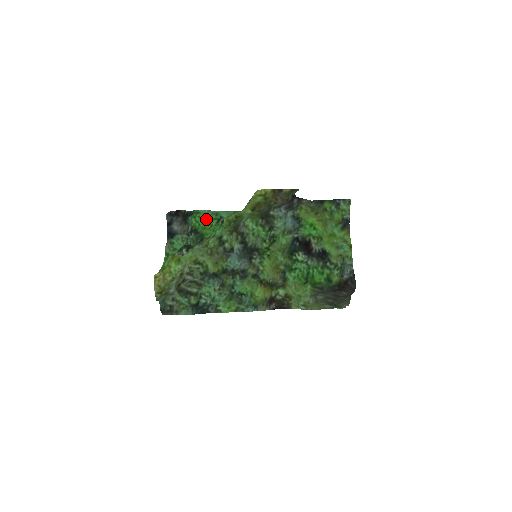
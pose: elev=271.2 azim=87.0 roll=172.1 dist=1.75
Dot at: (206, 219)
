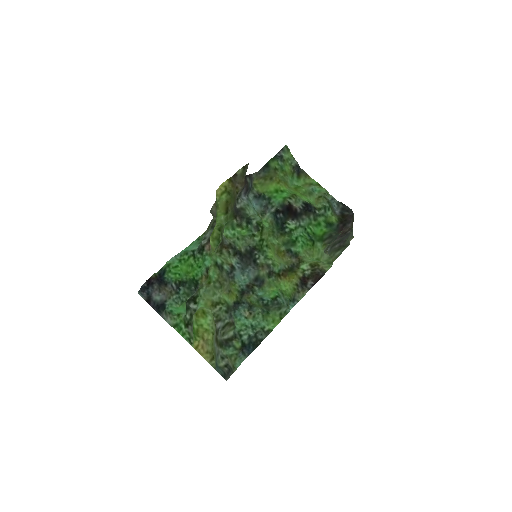
Dot at: (181, 264)
